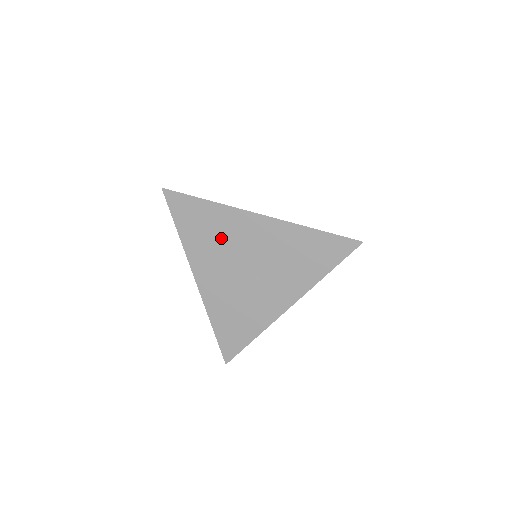
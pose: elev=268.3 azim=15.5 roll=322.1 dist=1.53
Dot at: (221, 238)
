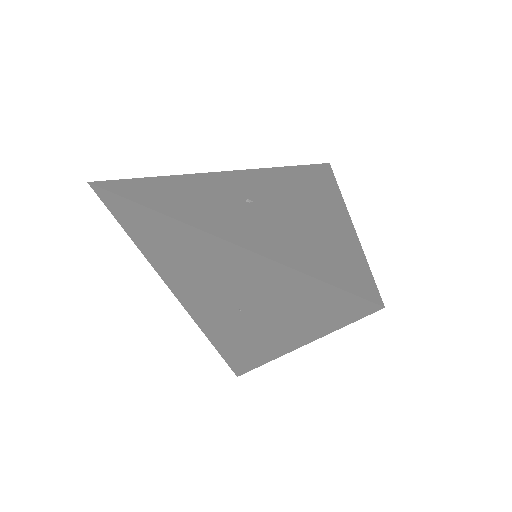
Dot at: (179, 255)
